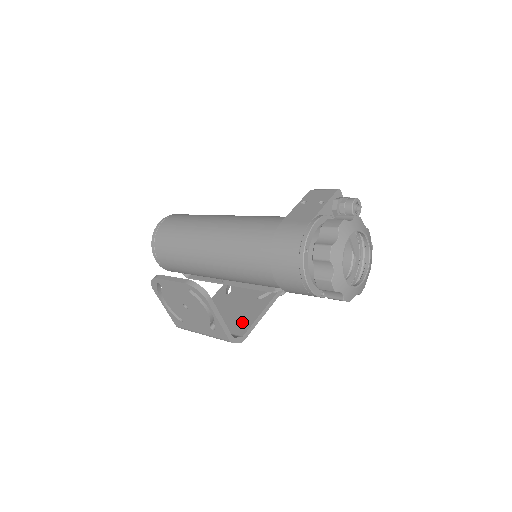
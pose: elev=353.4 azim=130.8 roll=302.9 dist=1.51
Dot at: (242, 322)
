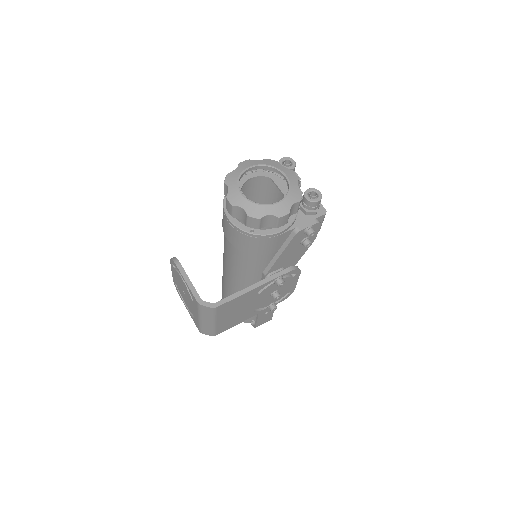
Dot at: occluded
